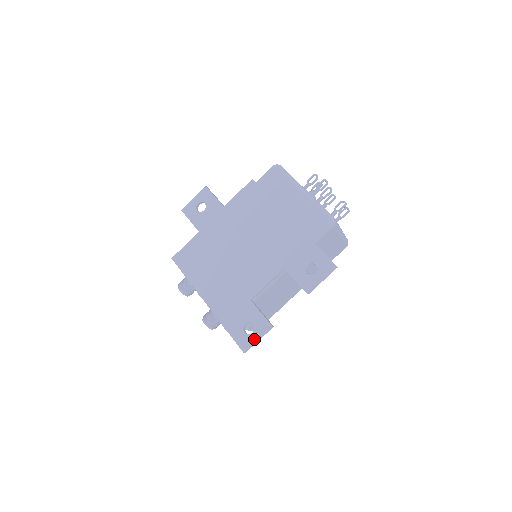
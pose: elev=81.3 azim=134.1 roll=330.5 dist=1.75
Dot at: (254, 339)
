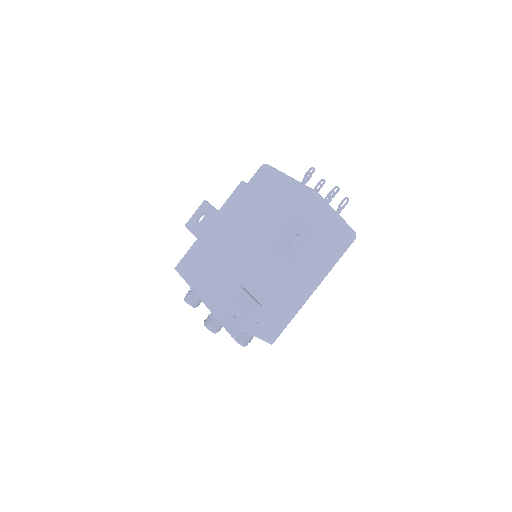
Dot at: (242, 321)
